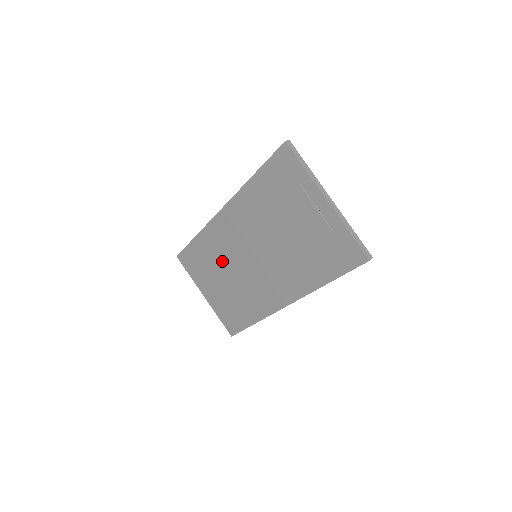
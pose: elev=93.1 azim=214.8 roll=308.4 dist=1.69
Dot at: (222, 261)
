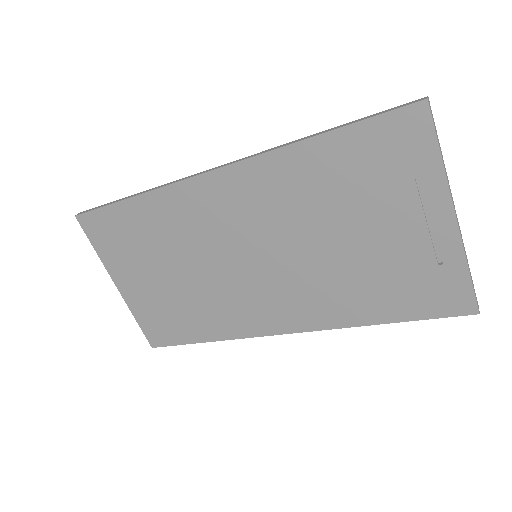
Dot at: (180, 247)
